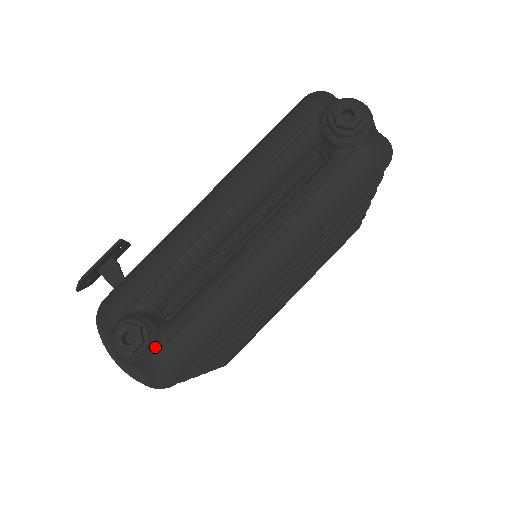
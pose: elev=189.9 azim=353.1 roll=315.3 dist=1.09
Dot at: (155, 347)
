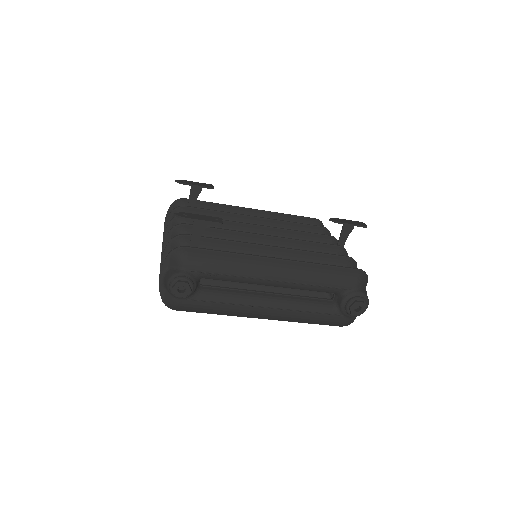
Dot at: occluded
